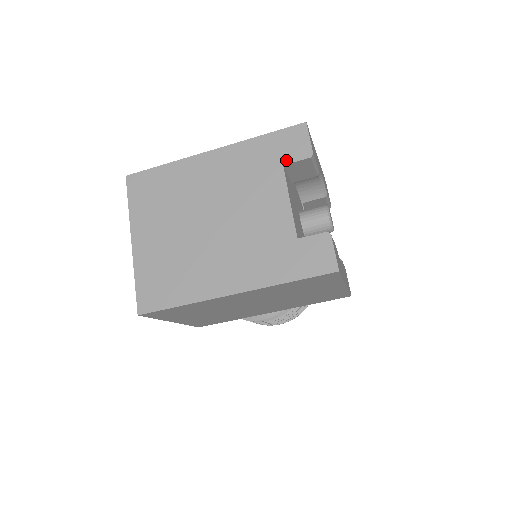
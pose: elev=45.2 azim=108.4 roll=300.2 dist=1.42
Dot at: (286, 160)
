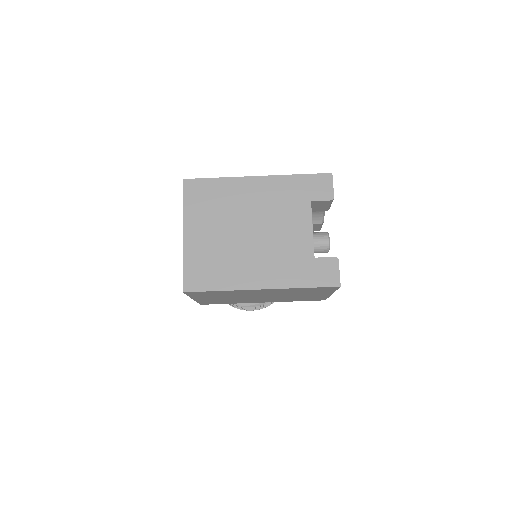
Dot at: (314, 198)
